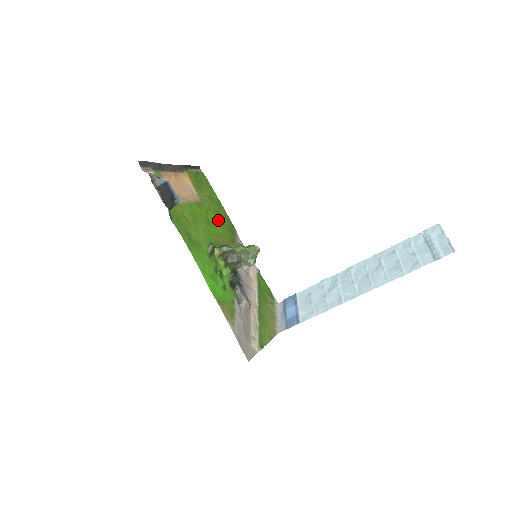
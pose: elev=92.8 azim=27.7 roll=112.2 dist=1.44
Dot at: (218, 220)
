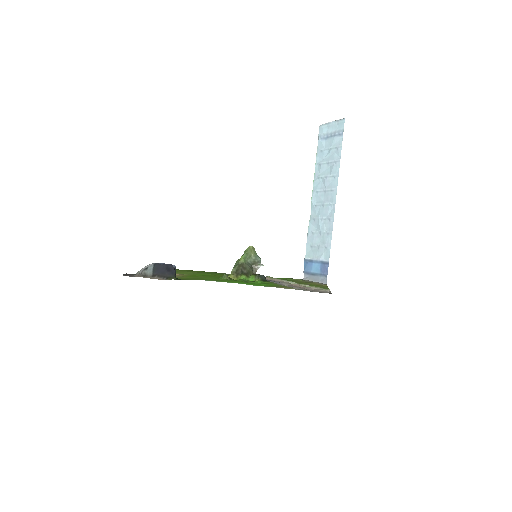
Dot at: (209, 274)
